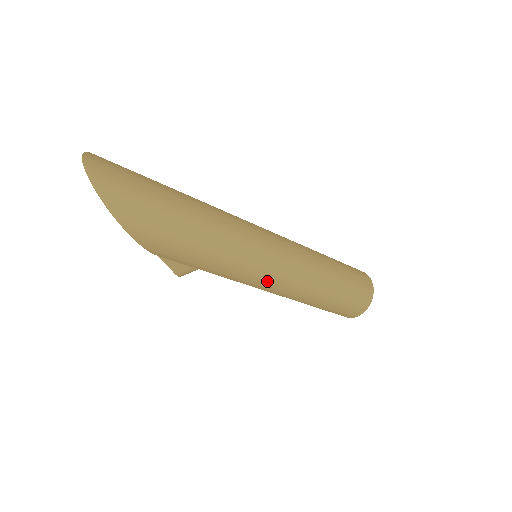
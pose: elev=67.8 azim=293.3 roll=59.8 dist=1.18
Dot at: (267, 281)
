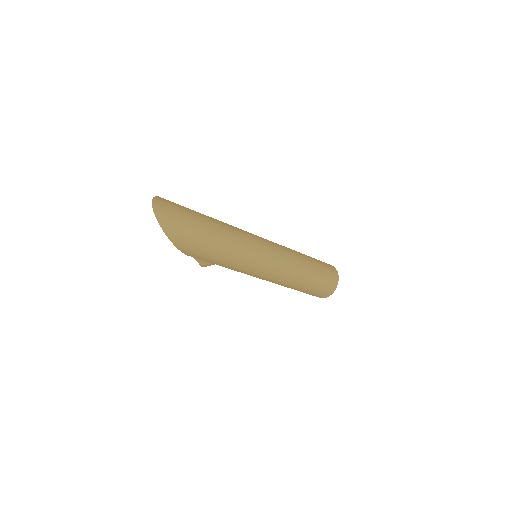
Dot at: (261, 274)
